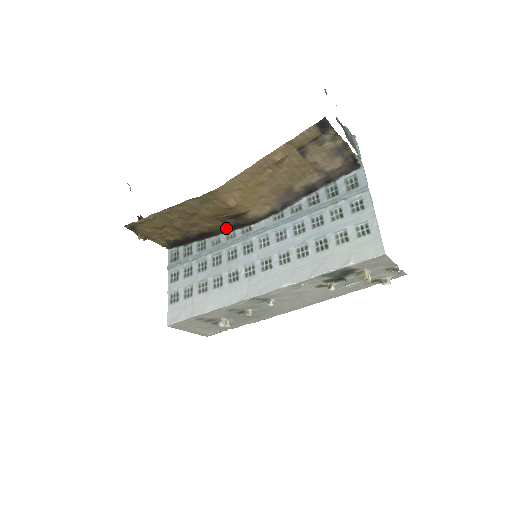
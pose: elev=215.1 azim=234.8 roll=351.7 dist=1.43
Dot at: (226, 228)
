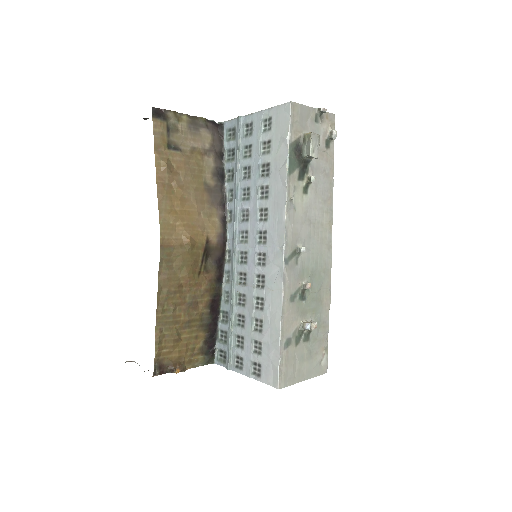
Dot at: (217, 276)
